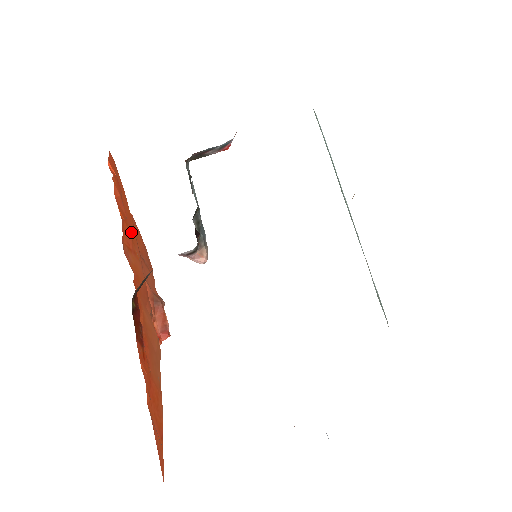
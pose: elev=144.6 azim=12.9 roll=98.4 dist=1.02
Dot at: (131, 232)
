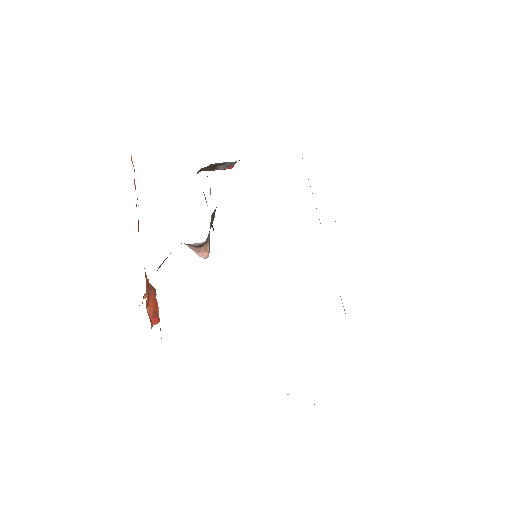
Dot at: occluded
